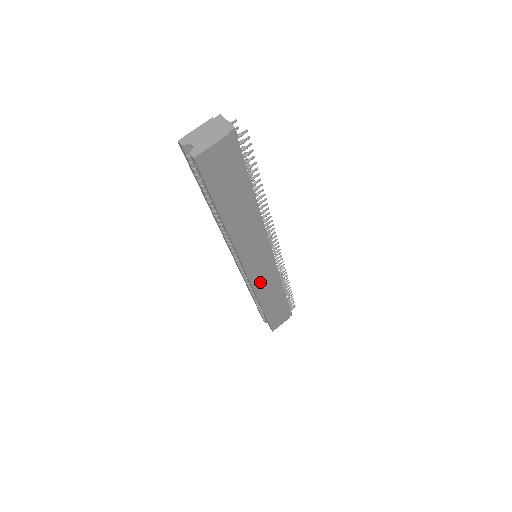
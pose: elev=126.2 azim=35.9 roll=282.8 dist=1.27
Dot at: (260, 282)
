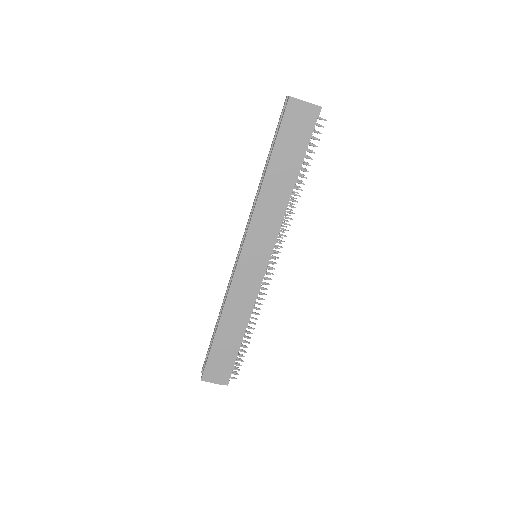
Dot at: (240, 283)
